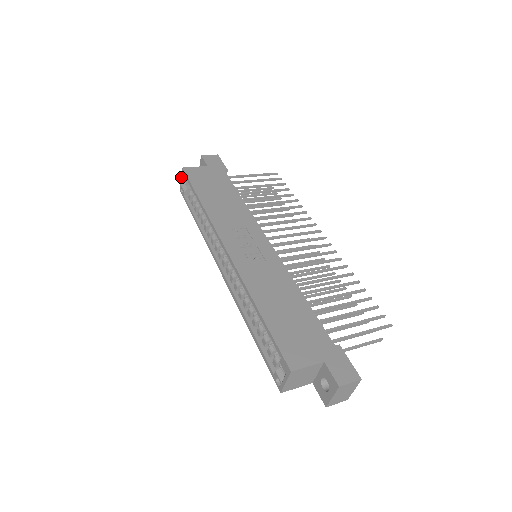
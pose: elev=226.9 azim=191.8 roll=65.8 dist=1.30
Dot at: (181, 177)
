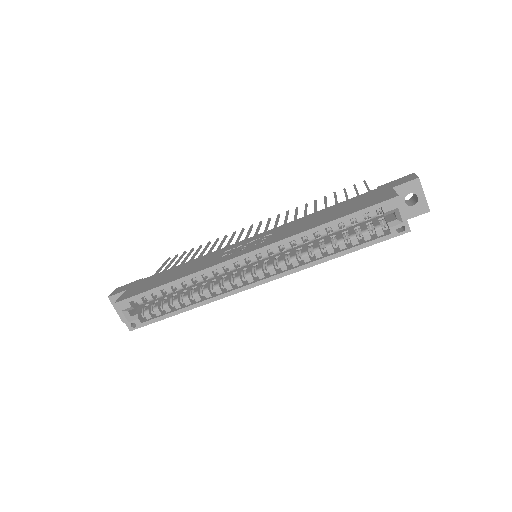
Dot at: (120, 314)
